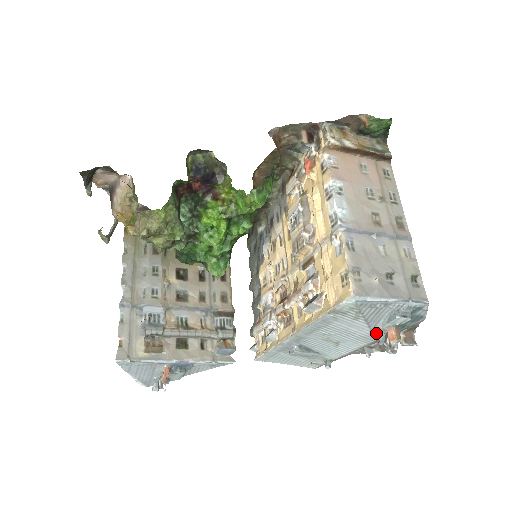
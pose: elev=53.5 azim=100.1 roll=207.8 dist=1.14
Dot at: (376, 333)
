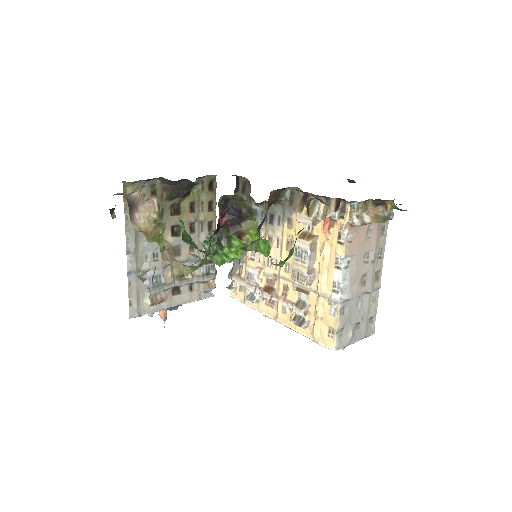
Dot at: occluded
